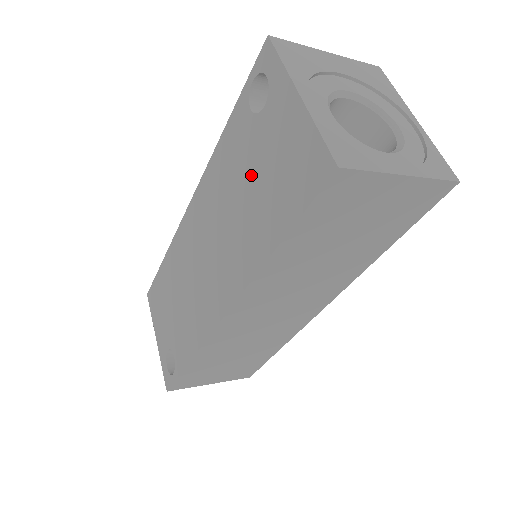
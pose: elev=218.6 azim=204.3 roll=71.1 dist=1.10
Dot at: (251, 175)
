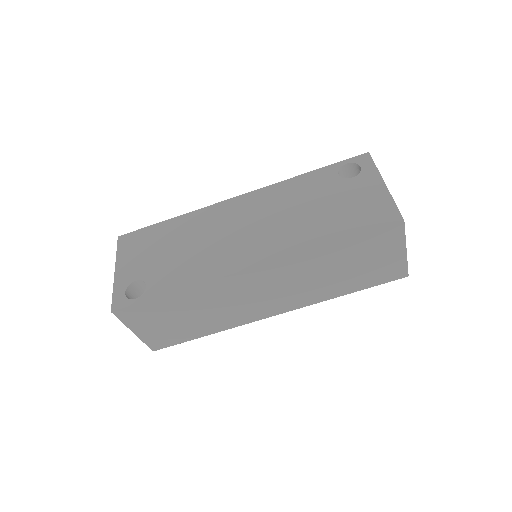
Dot at: (325, 202)
